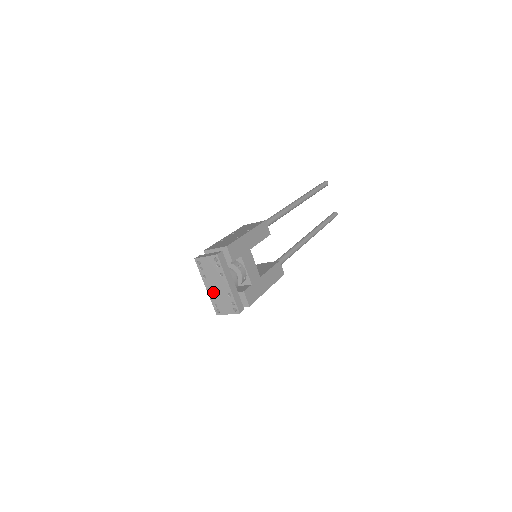
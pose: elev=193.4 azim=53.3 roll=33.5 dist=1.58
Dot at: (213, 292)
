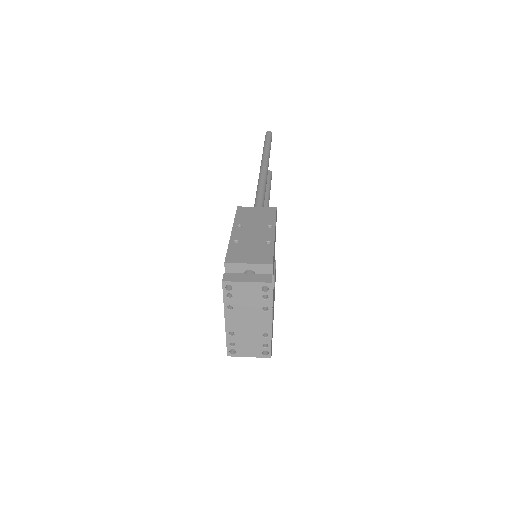
Dot at: (236, 328)
